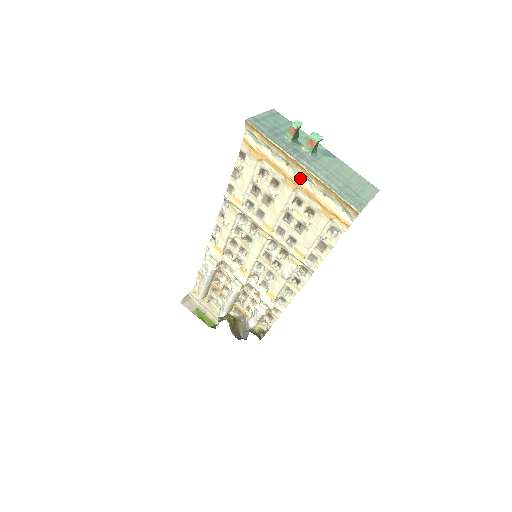
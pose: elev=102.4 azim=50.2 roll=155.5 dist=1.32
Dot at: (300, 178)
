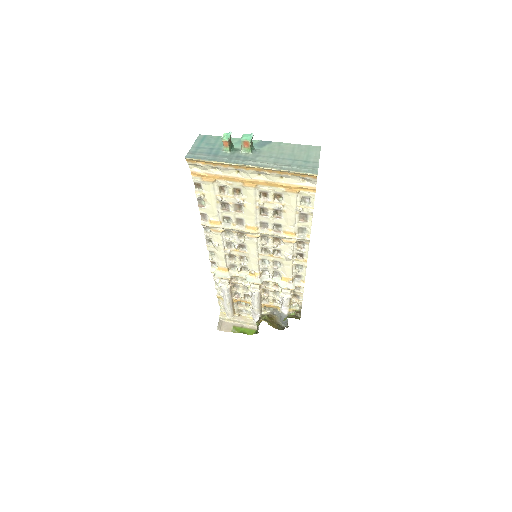
Dot at: (254, 176)
